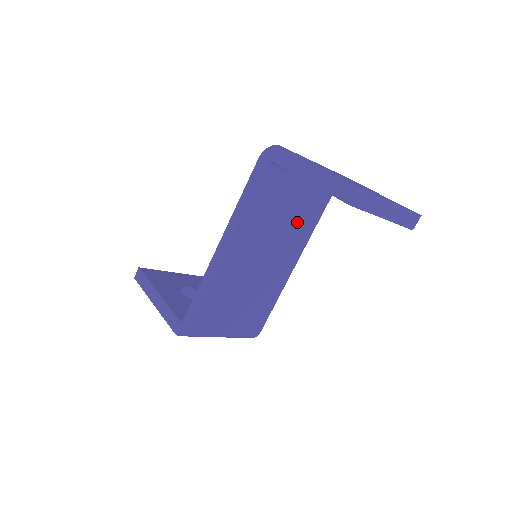
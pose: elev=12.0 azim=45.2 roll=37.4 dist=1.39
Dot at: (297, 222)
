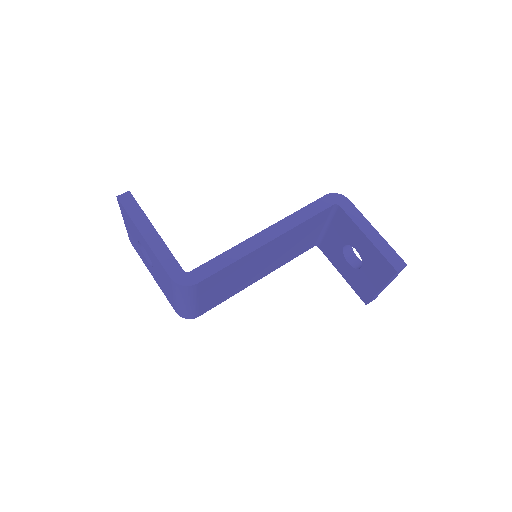
Dot at: (293, 251)
